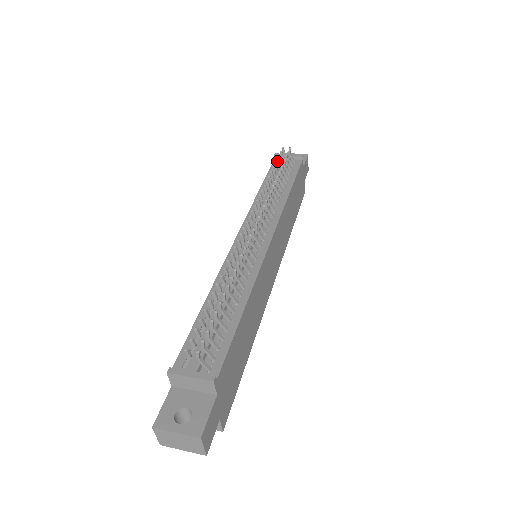
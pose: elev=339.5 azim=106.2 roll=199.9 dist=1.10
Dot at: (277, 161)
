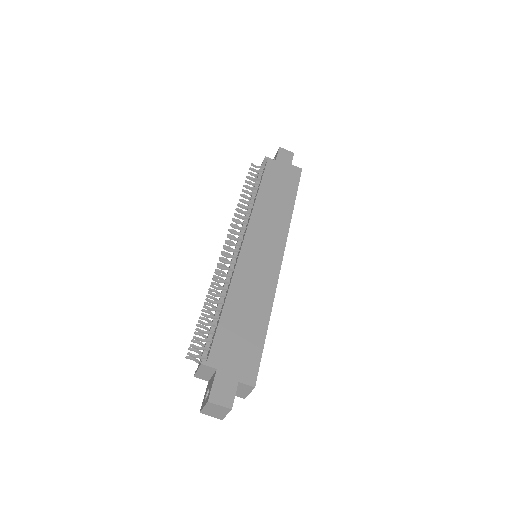
Dot at: occluded
